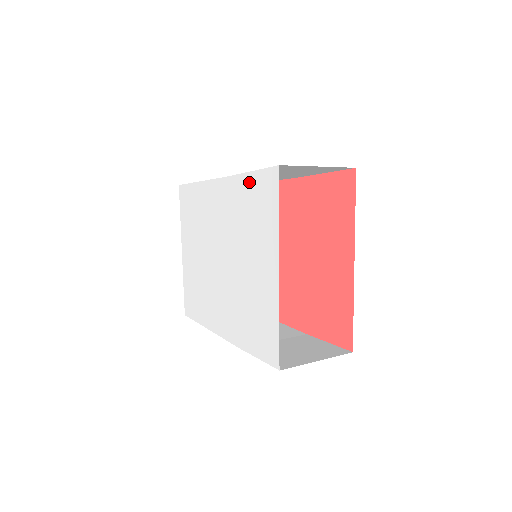
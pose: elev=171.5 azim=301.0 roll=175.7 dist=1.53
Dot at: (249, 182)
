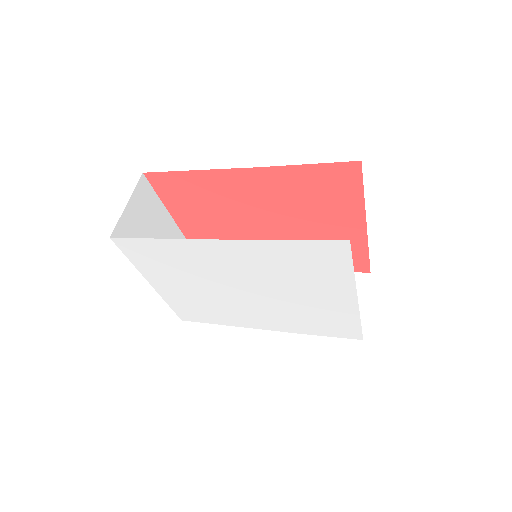
Dot at: (291, 247)
